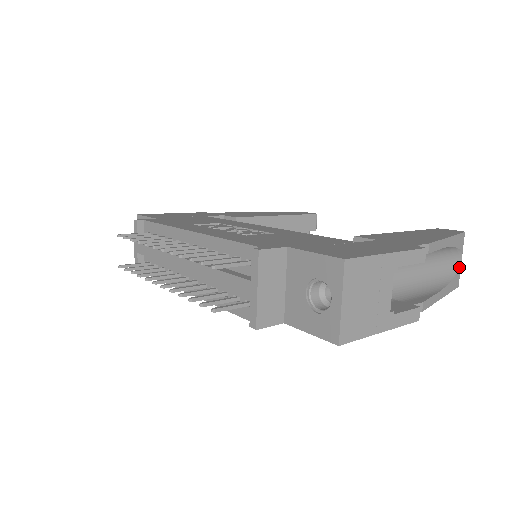
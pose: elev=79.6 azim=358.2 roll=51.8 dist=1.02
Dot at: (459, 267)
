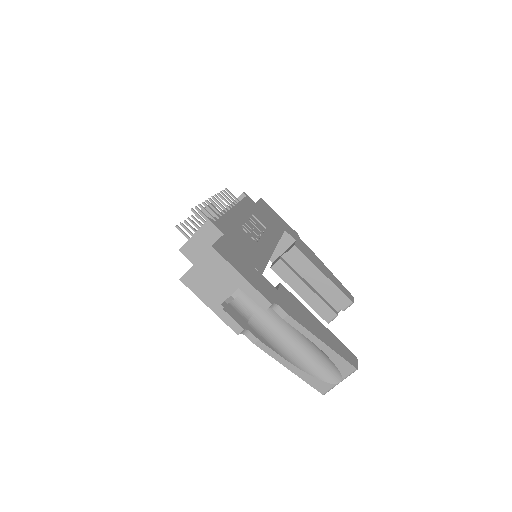
Dot at: (332, 383)
